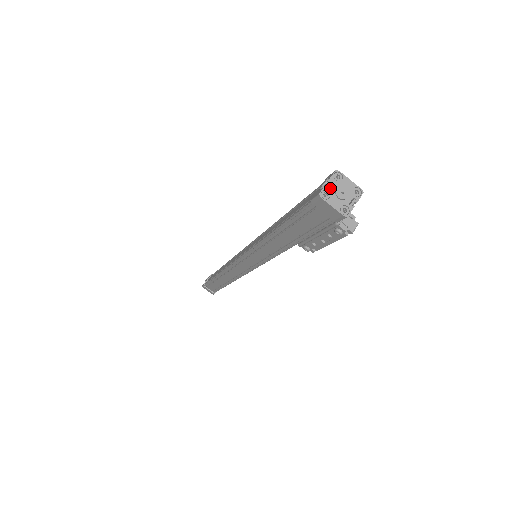
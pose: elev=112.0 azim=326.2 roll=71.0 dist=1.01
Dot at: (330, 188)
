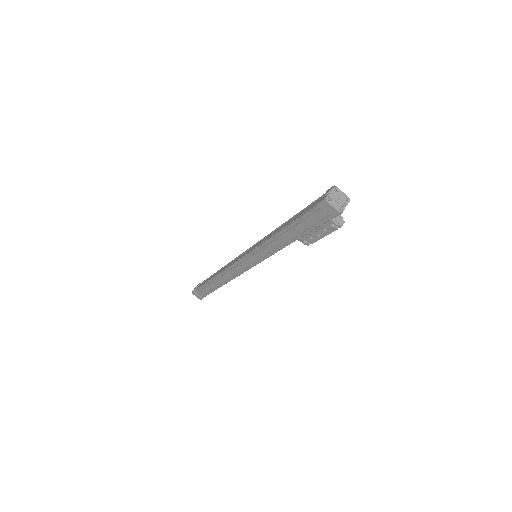
Dot at: (331, 196)
